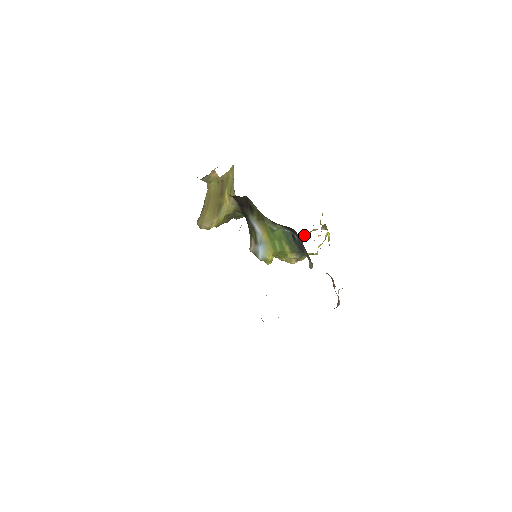
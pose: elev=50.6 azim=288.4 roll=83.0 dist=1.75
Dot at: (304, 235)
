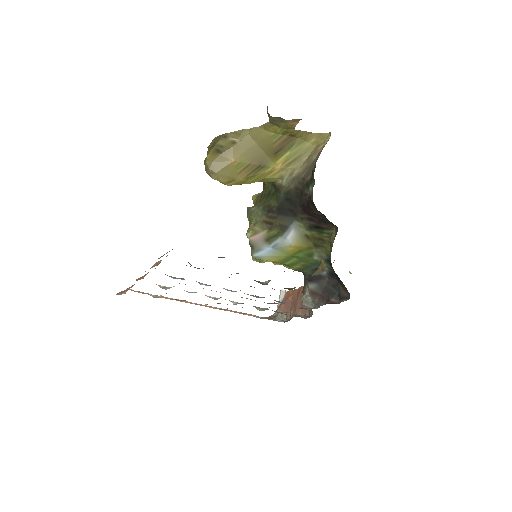
Dot at: occluded
